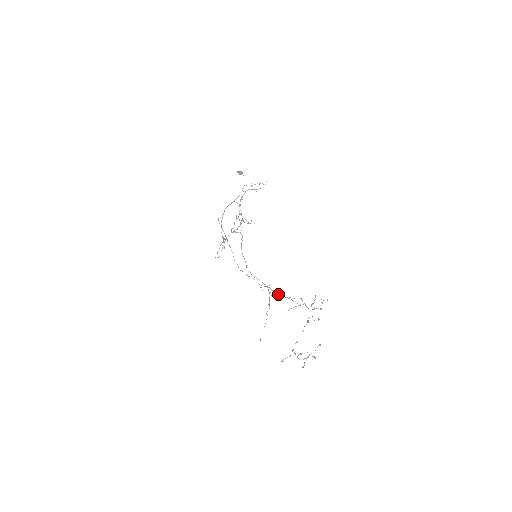
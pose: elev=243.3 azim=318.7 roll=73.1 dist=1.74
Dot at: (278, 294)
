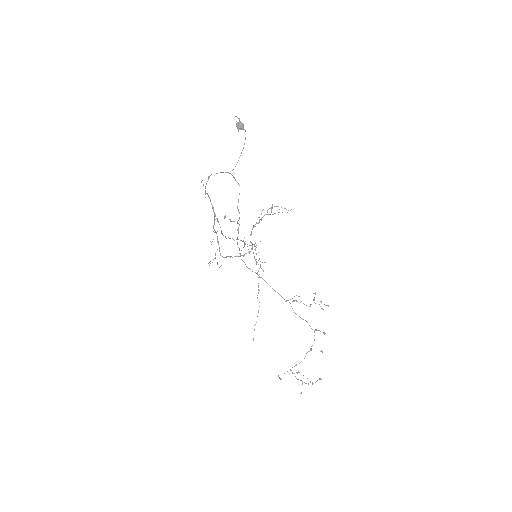
Dot at: occluded
